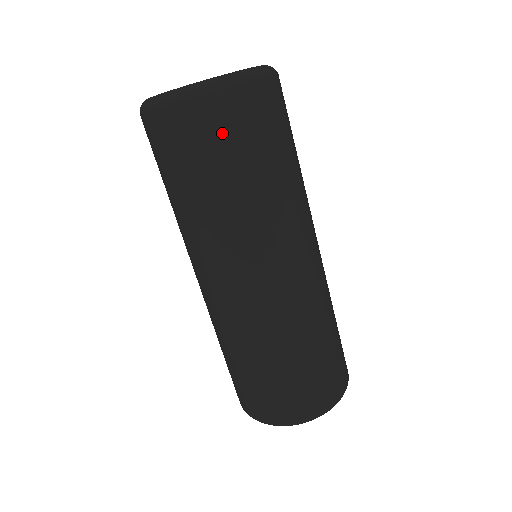
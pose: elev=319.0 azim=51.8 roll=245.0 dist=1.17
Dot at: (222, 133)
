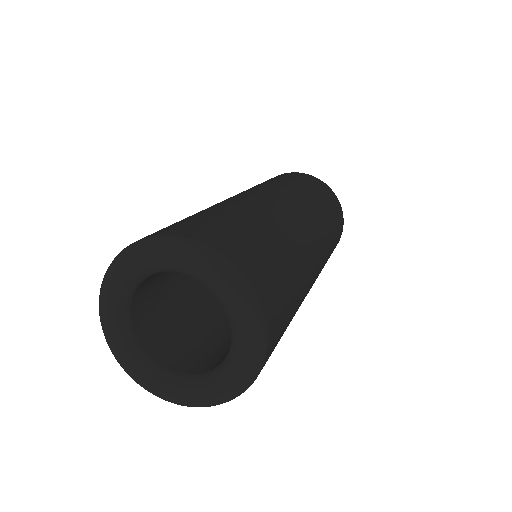
Dot at: occluded
